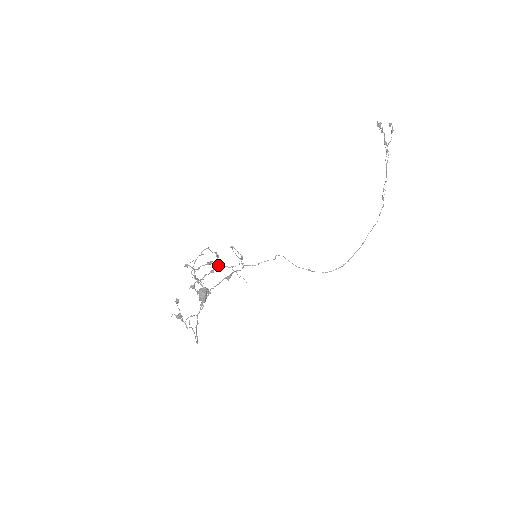
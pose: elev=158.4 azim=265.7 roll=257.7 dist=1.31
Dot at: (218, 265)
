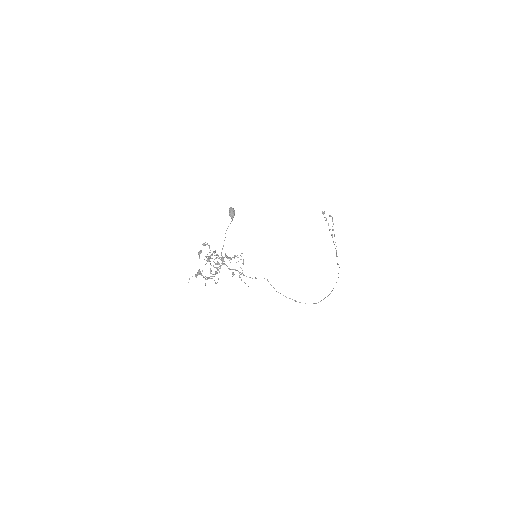
Dot at: (227, 256)
